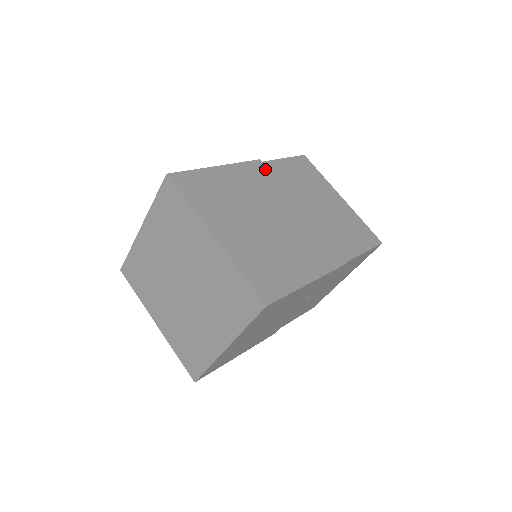
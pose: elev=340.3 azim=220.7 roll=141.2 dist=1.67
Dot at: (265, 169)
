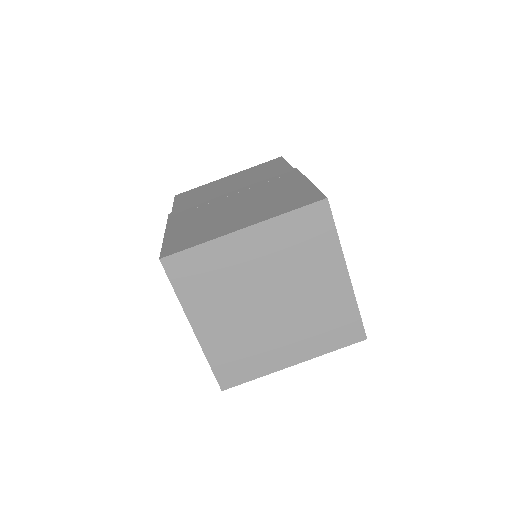
Dot at: occluded
